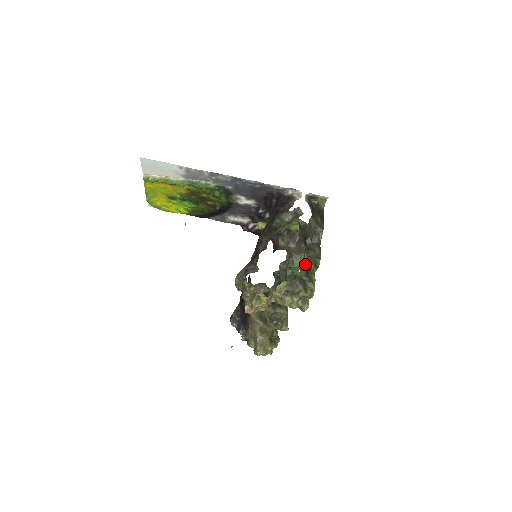
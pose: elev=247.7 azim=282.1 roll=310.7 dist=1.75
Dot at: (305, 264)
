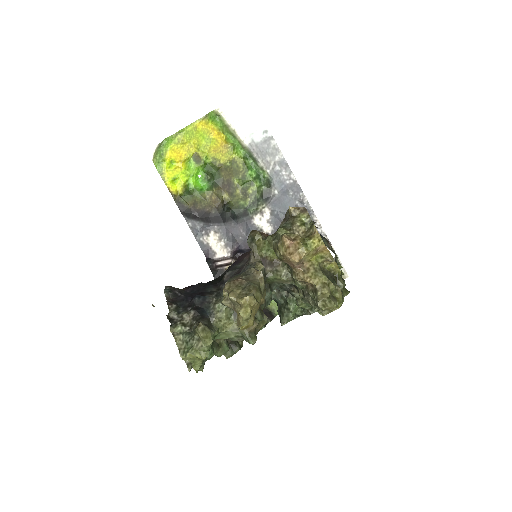
Dot at: occluded
